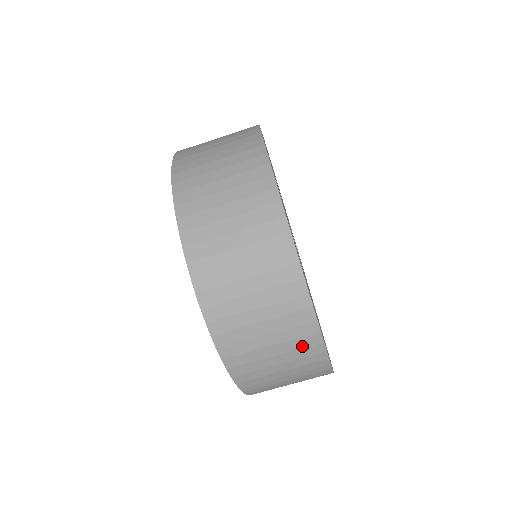
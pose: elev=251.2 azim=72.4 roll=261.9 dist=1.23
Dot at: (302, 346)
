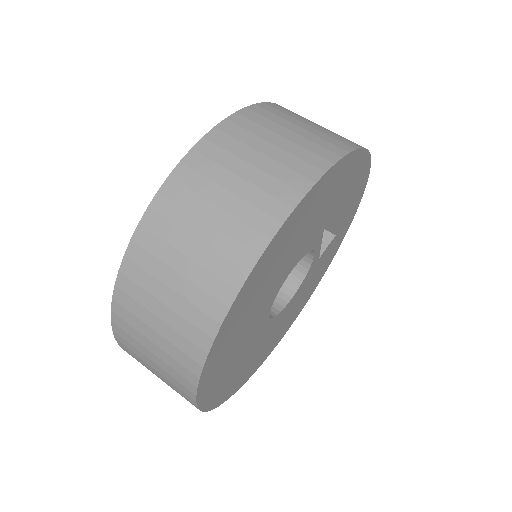
Dot at: (218, 272)
